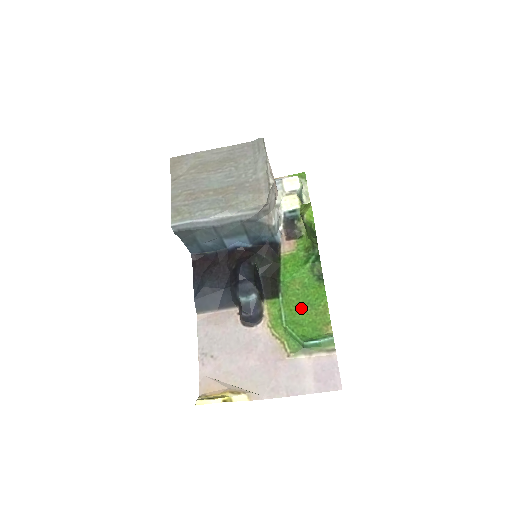
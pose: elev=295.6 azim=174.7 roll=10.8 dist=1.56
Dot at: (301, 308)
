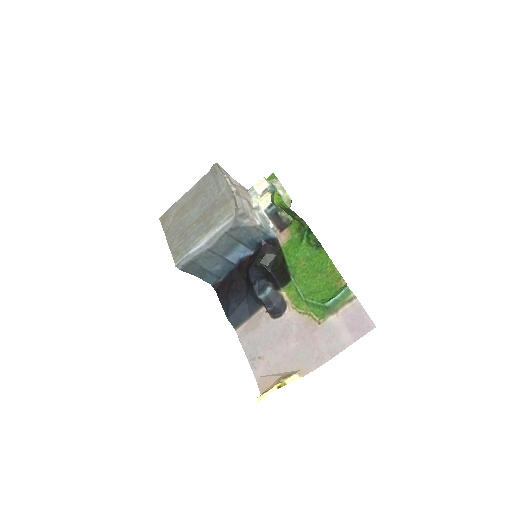
Dot at: (313, 278)
